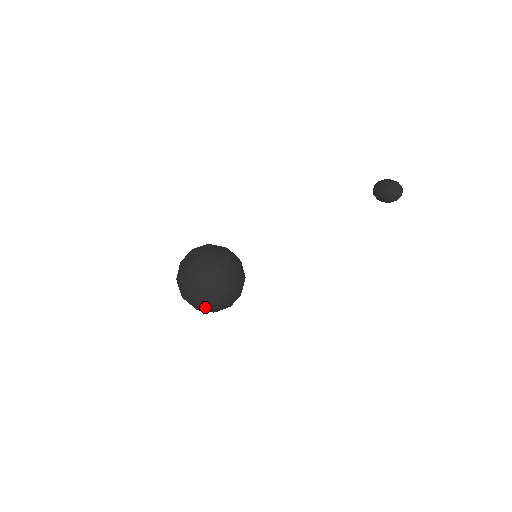
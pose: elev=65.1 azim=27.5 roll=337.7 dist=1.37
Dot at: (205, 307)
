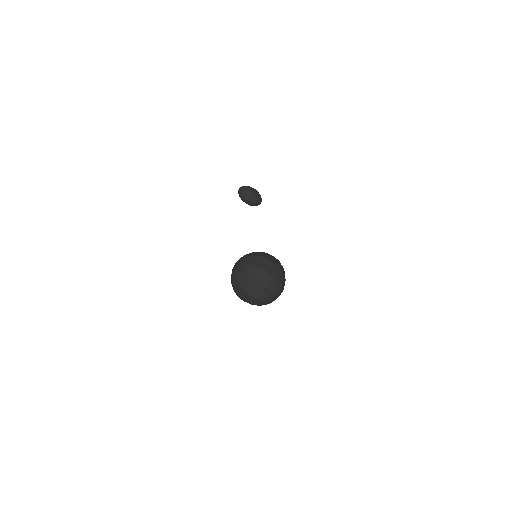
Dot at: occluded
